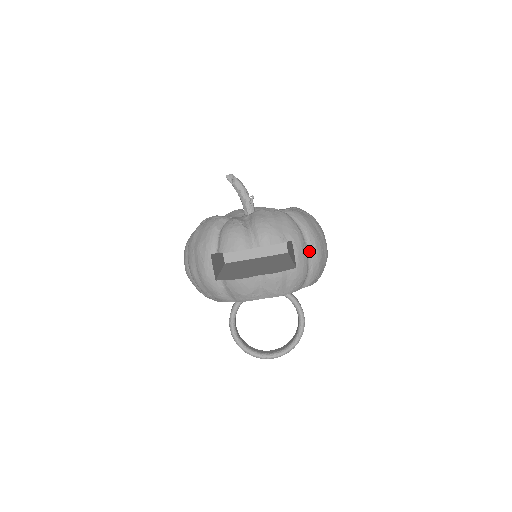
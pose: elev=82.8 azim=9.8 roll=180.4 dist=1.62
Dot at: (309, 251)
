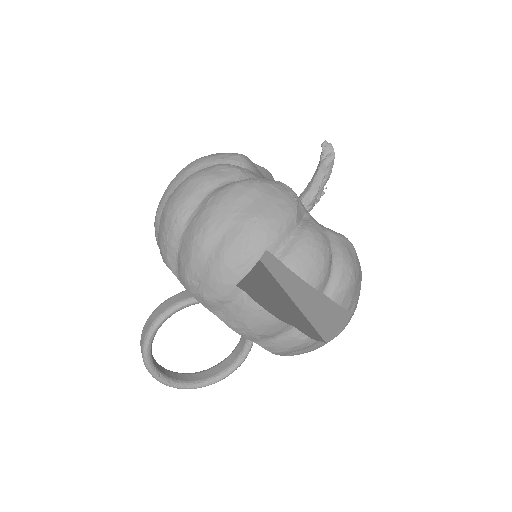
Dot at: occluded
